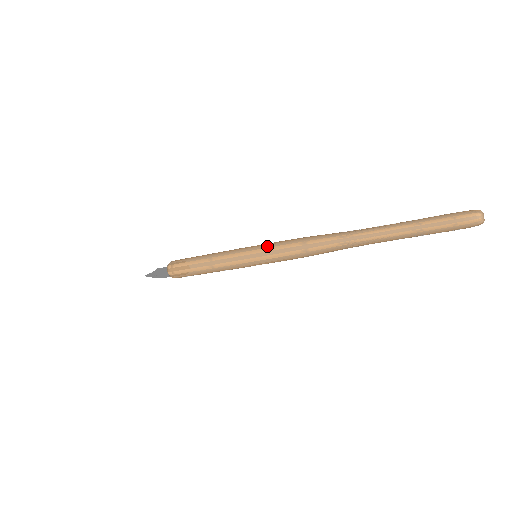
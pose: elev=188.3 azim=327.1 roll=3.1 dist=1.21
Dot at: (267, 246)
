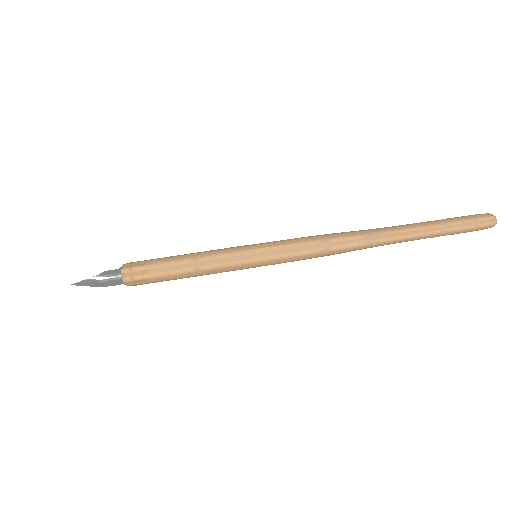
Dot at: (278, 252)
